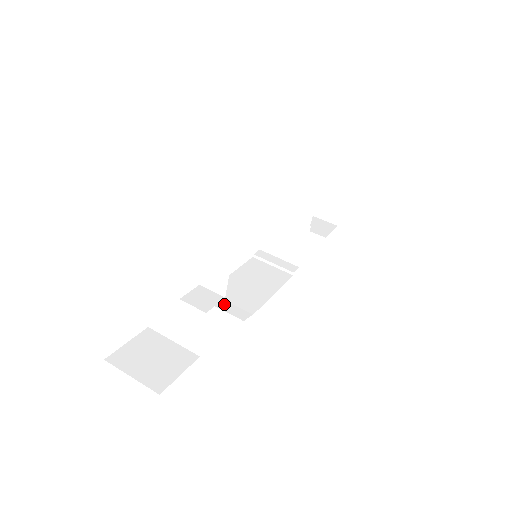
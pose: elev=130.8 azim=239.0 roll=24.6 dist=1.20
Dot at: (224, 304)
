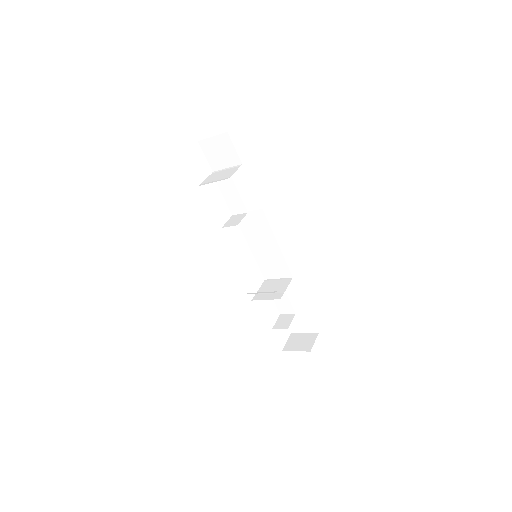
Dot at: occluded
